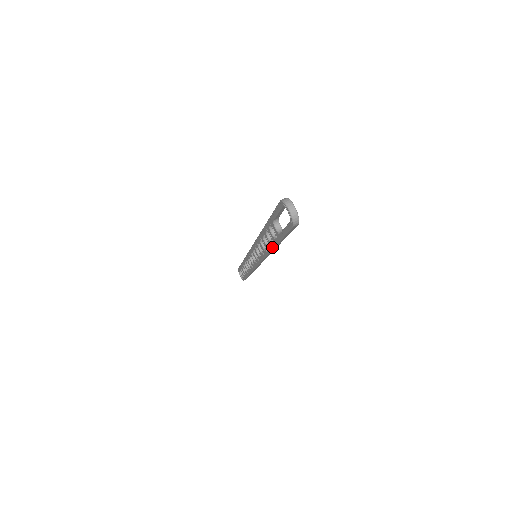
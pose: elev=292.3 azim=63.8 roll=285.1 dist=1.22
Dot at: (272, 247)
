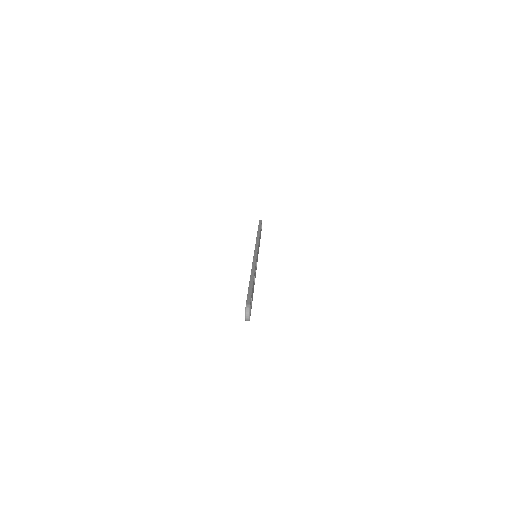
Dot at: occluded
